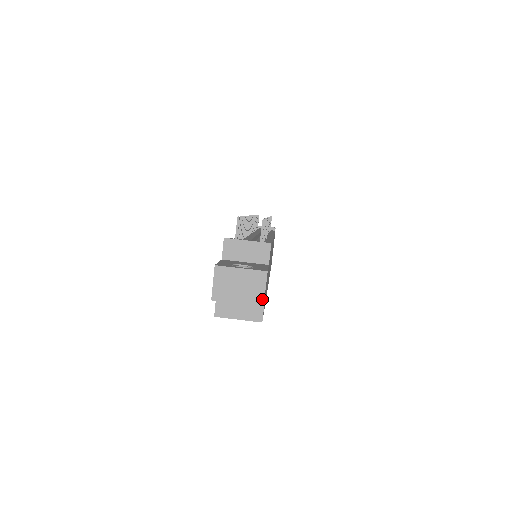
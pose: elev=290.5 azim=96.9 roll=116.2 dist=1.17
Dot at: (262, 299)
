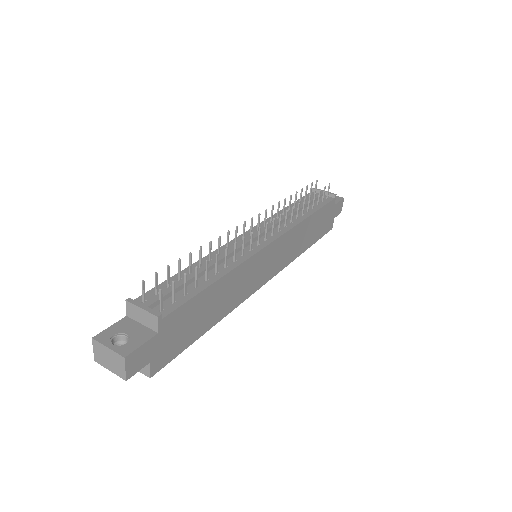
Dot at: (124, 375)
